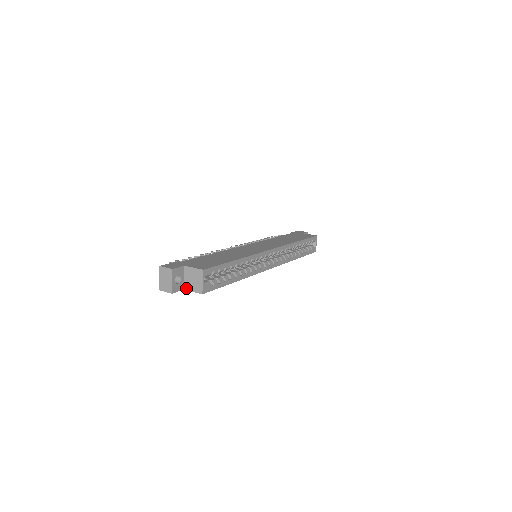
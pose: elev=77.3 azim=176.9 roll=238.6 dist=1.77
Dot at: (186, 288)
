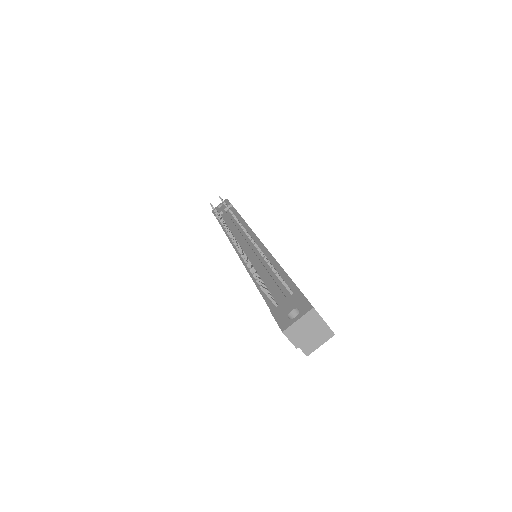
Dot at: occluded
